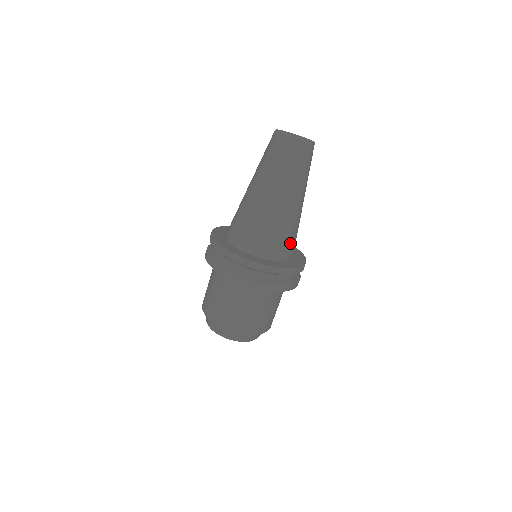
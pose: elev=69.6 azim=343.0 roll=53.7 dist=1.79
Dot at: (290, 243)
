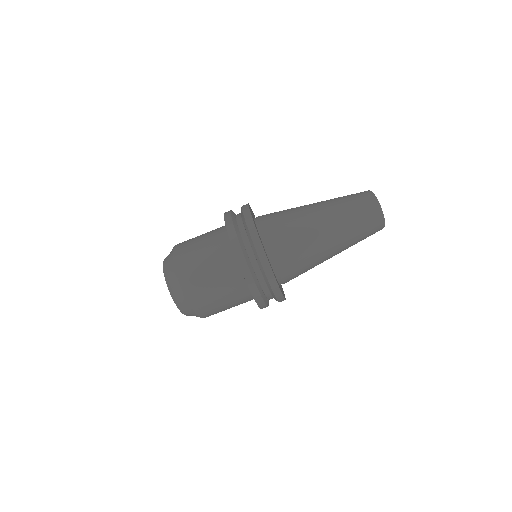
Dot at: occluded
